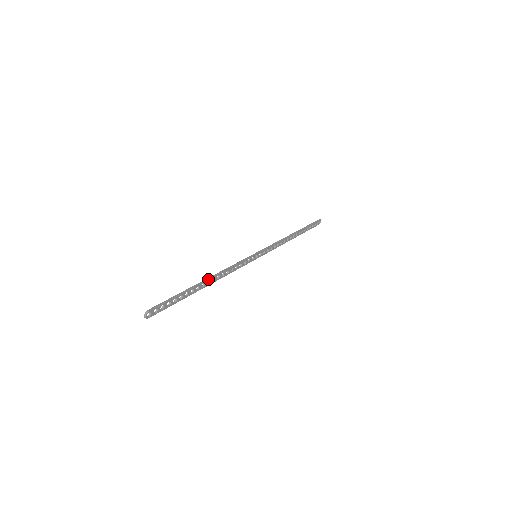
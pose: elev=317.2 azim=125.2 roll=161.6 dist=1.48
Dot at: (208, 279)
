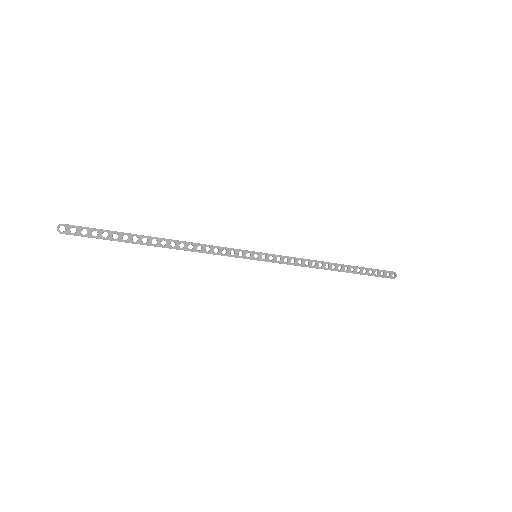
Dot at: (164, 238)
